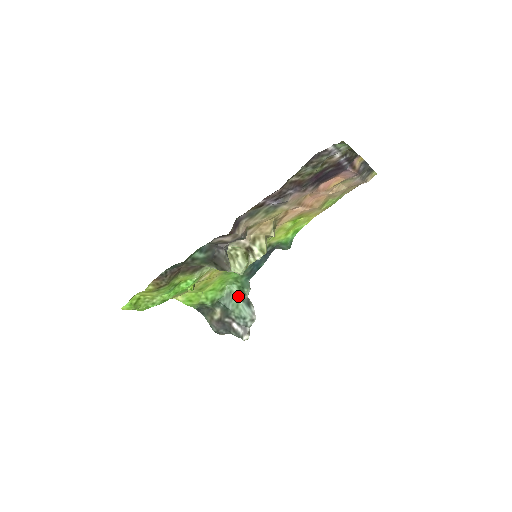
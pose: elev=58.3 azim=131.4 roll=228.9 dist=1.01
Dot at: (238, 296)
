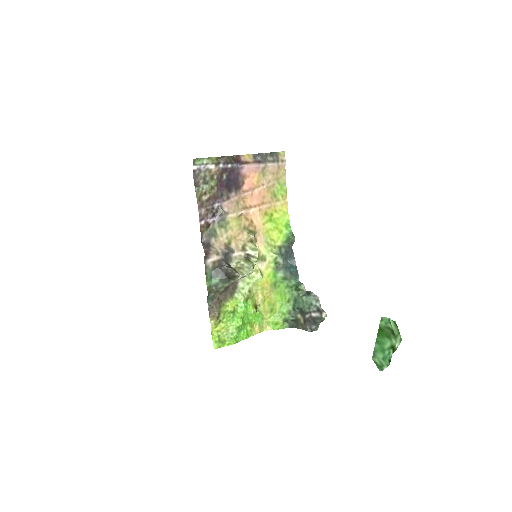
Dot at: (299, 295)
